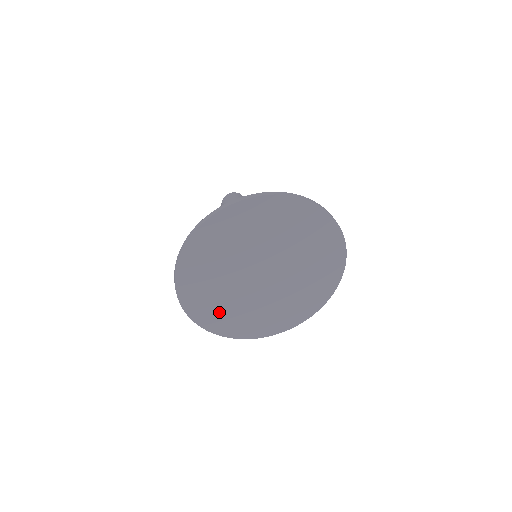
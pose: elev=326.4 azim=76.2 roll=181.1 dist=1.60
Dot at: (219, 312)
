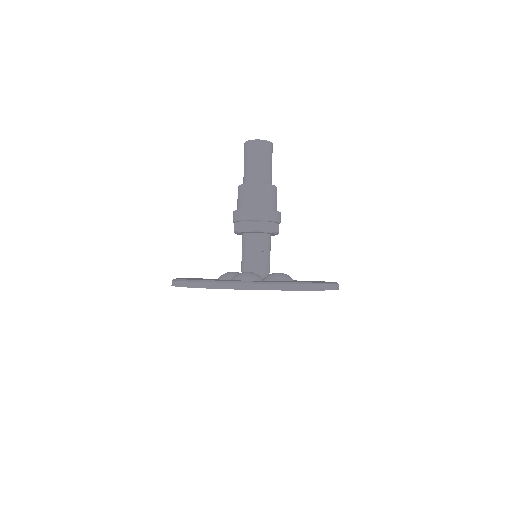
Dot at: occluded
